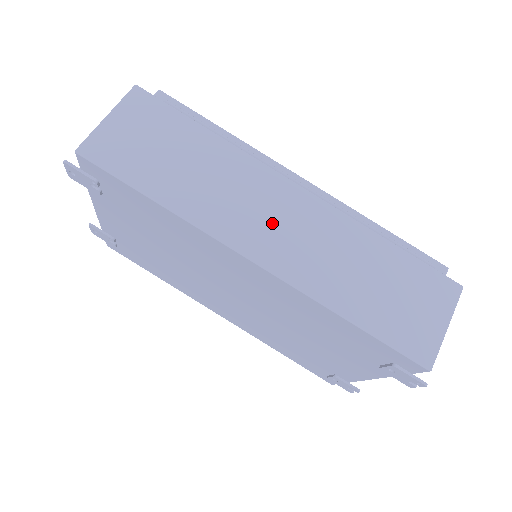
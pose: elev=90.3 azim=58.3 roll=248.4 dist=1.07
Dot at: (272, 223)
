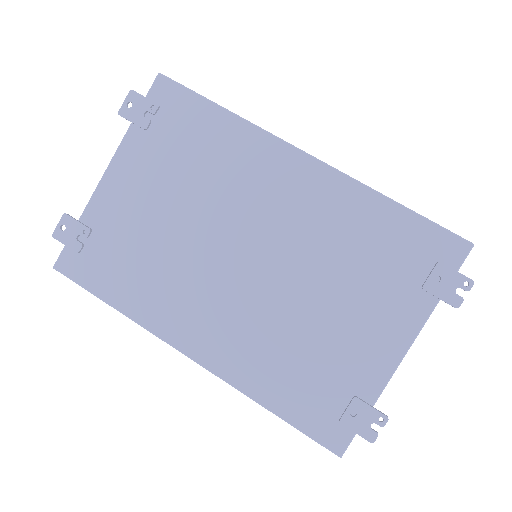
Dot at: occluded
